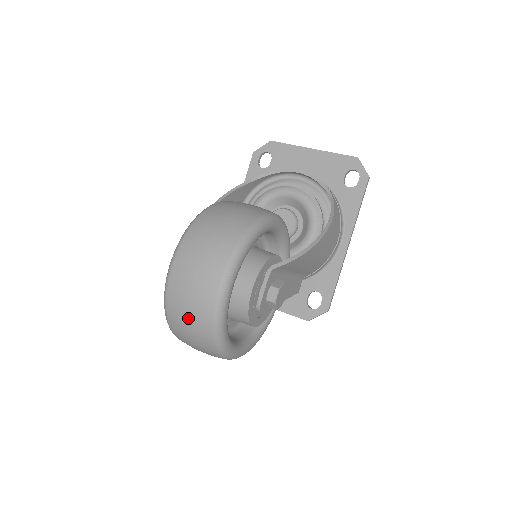
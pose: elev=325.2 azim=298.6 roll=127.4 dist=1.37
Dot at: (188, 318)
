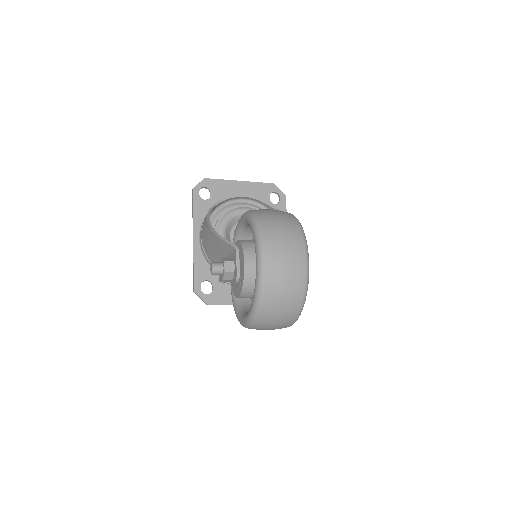
Dot at: (286, 289)
